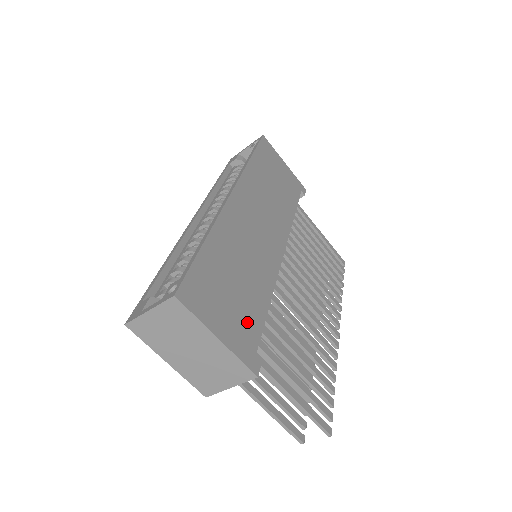
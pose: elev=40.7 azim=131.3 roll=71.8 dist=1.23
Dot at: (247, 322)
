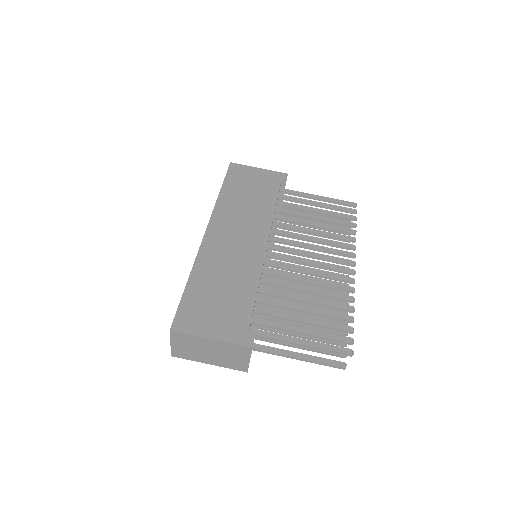
Dot at: (236, 315)
